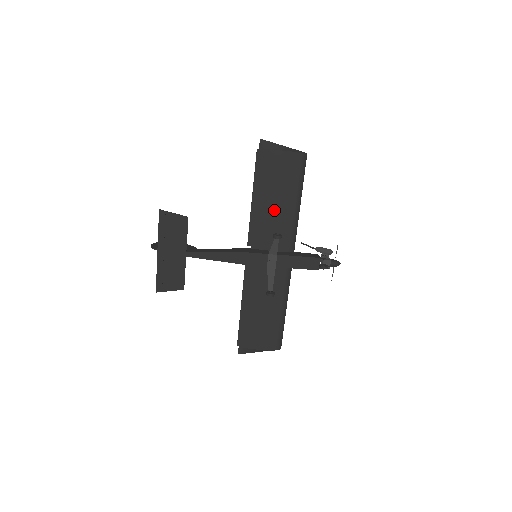
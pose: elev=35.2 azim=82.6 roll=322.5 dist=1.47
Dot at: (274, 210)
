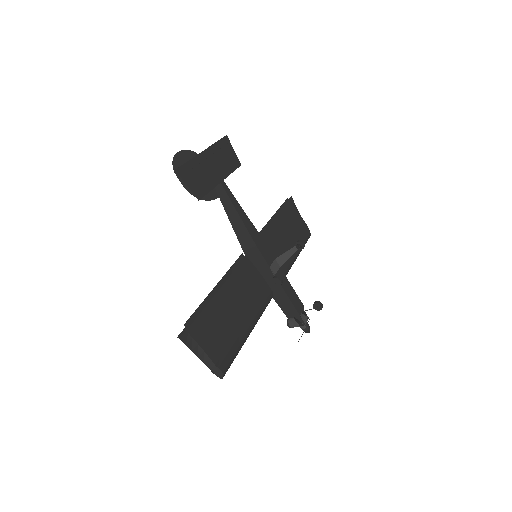
Dot at: (282, 242)
